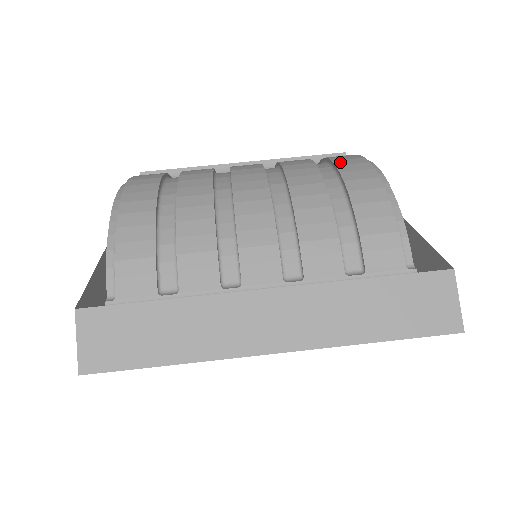
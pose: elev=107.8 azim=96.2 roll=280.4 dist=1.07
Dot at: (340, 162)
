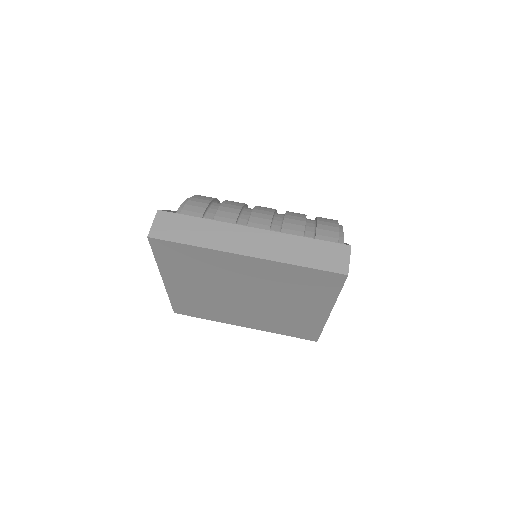
Dot at: occluded
